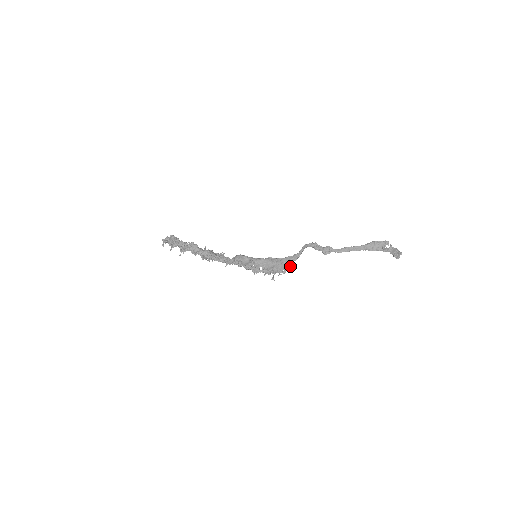
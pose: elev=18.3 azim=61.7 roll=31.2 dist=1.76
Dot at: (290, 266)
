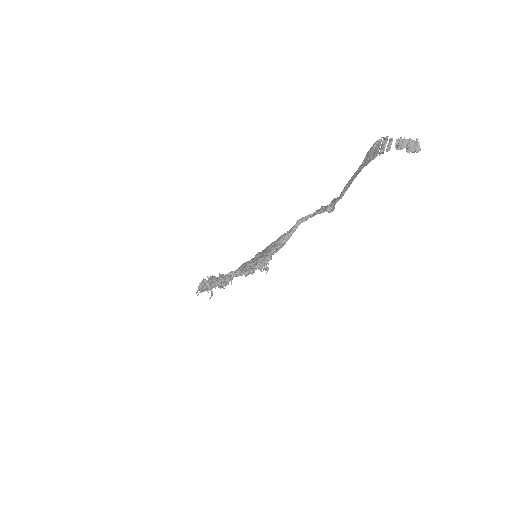
Dot at: (283, 245)
